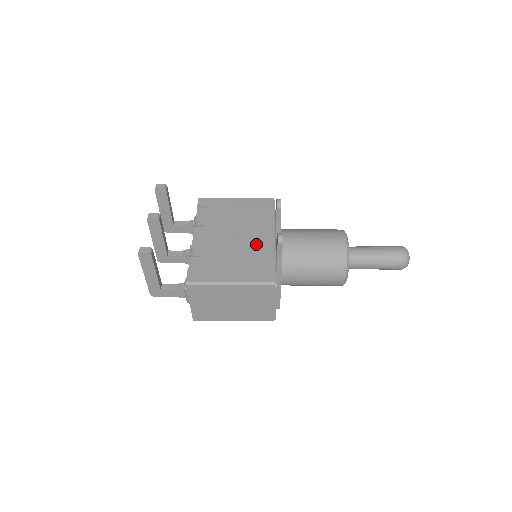
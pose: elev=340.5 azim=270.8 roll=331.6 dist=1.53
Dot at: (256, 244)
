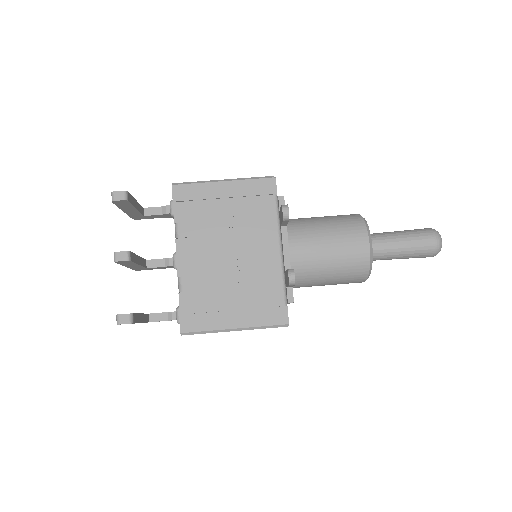
Dot at: (258, 265)
